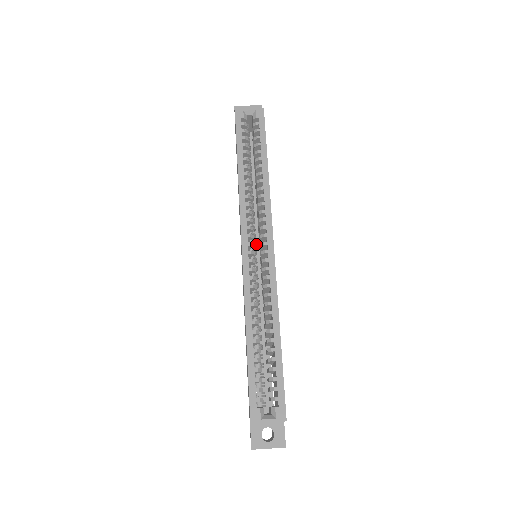
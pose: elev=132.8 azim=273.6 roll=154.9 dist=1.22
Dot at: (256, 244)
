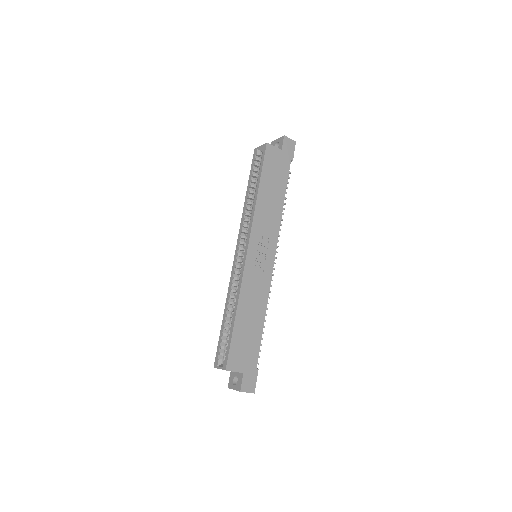
Dot at: occluded
